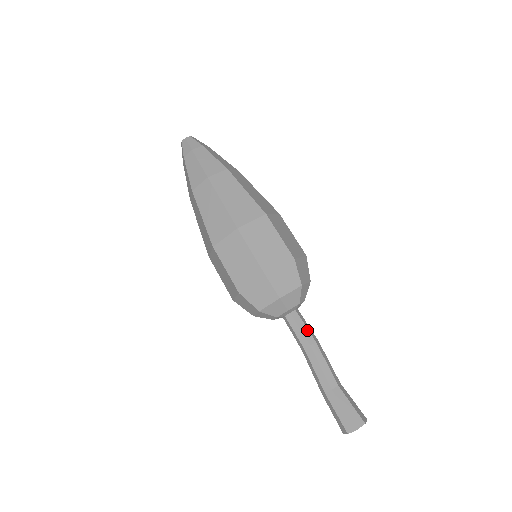
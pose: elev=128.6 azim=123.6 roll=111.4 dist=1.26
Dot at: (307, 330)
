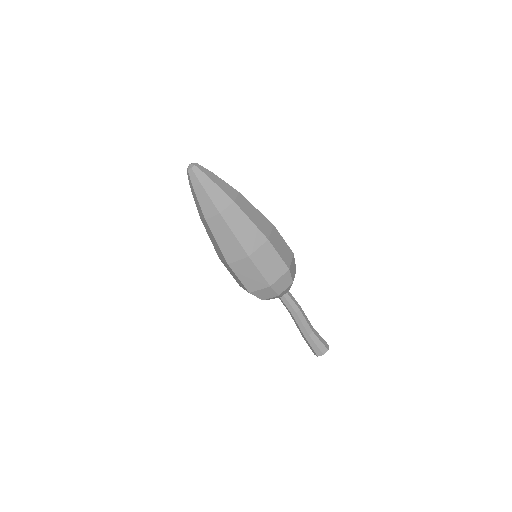
Dot at: (294, 303)
